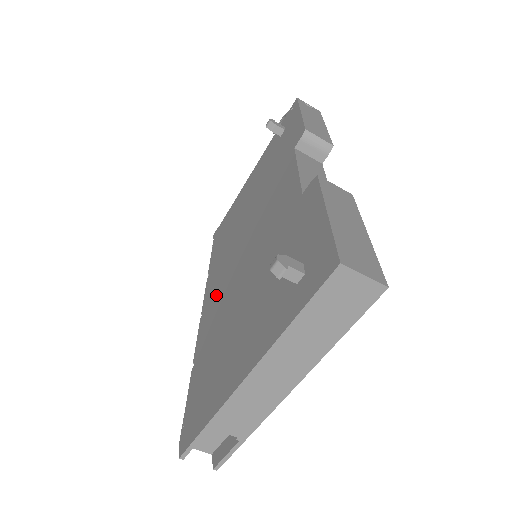
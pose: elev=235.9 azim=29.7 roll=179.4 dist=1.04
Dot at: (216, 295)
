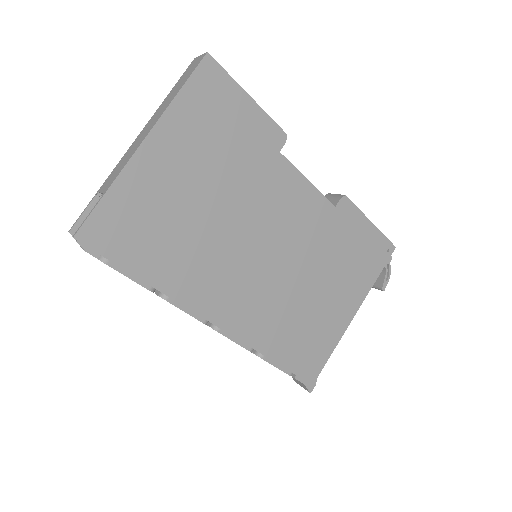
Dot at: occluded
